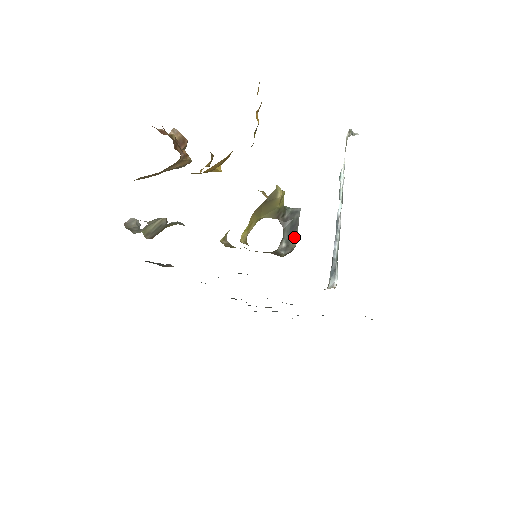
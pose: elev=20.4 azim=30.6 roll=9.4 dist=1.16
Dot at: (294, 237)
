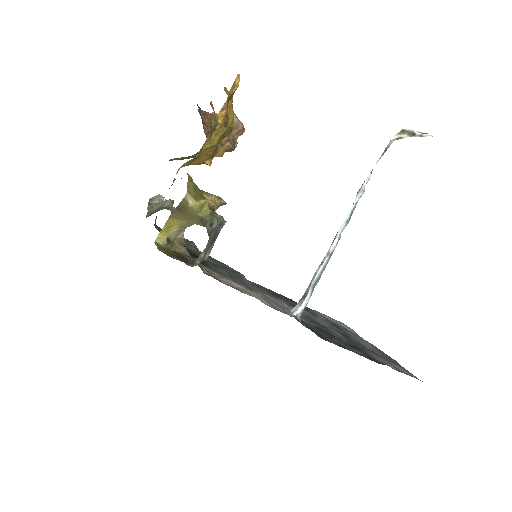
Dot at: (209, 250)
